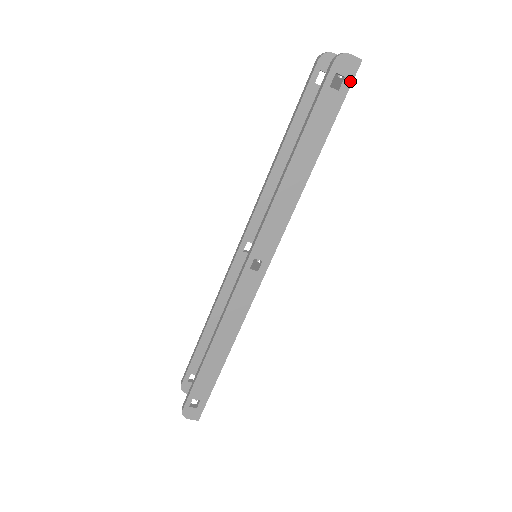
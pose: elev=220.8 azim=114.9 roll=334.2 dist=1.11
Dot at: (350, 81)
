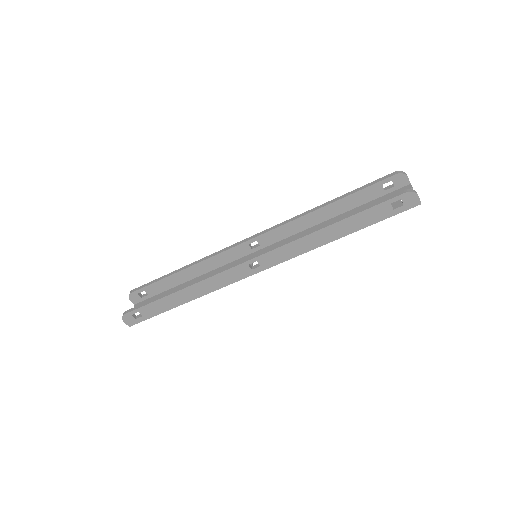
Dot at: (404, 209)
